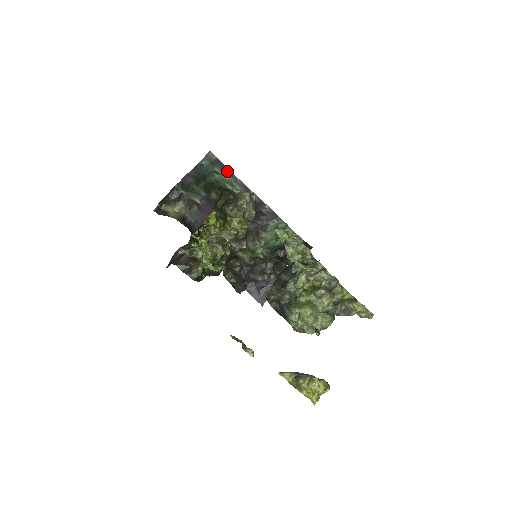
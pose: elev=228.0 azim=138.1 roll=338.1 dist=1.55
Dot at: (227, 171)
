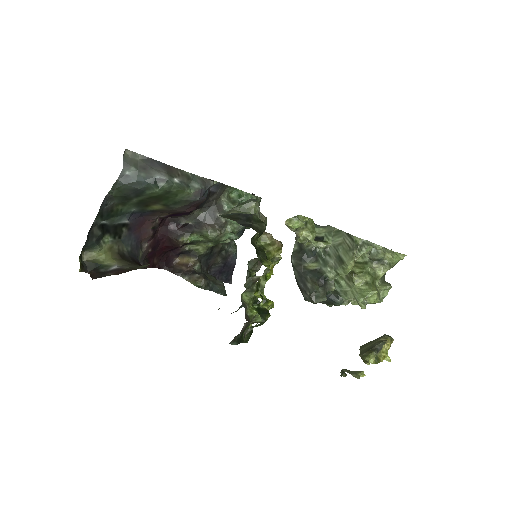
Dot at: (171, 170)
